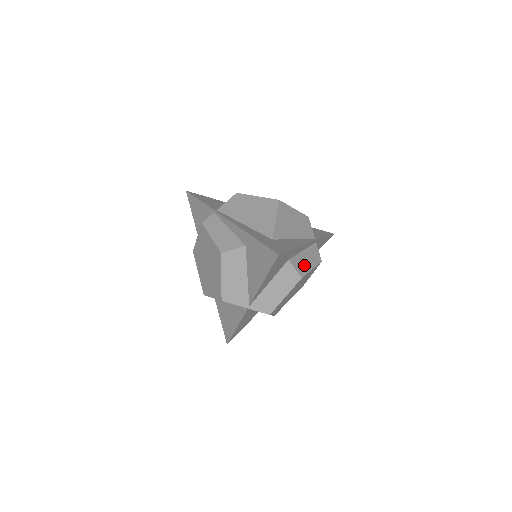
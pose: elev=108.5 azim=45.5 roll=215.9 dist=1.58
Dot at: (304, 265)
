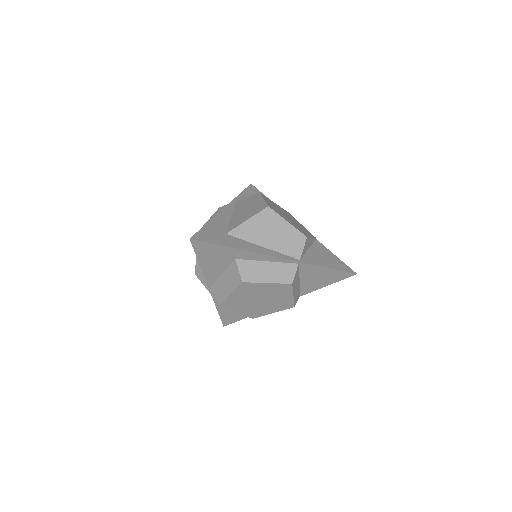
Dot at: (257, 274)
